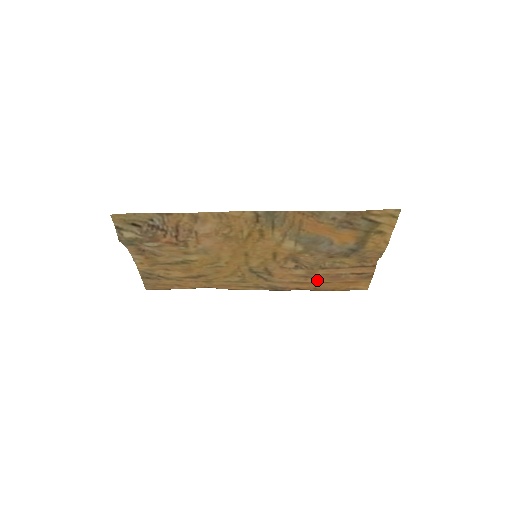
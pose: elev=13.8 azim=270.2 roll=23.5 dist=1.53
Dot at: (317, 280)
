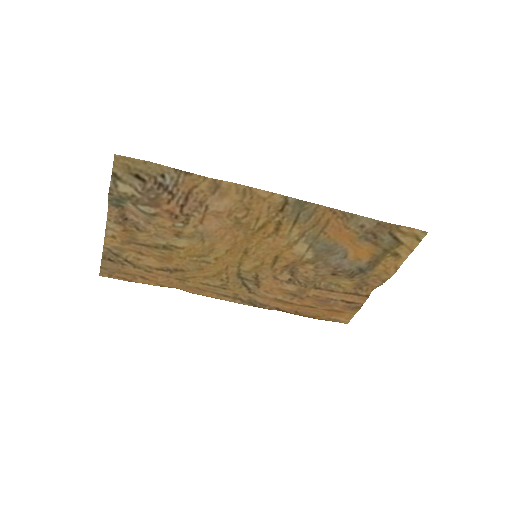
Dot at: (303, 302)
